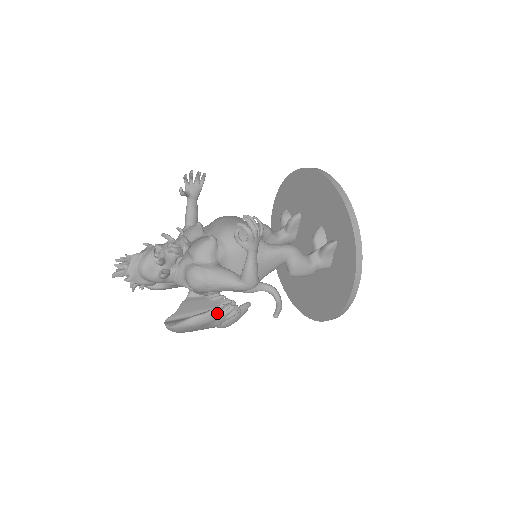
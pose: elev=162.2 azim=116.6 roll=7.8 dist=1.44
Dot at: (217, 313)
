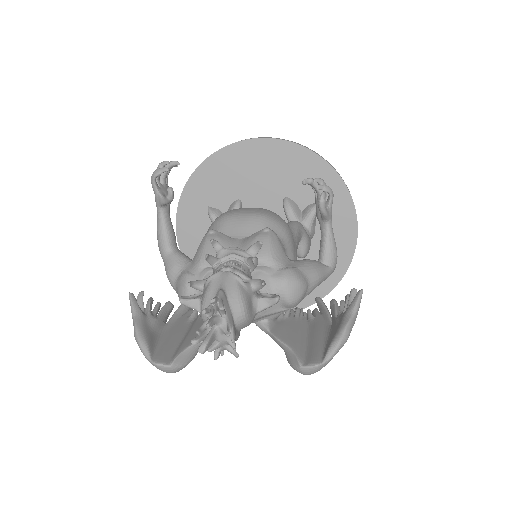
Dot at: (359, 305)
